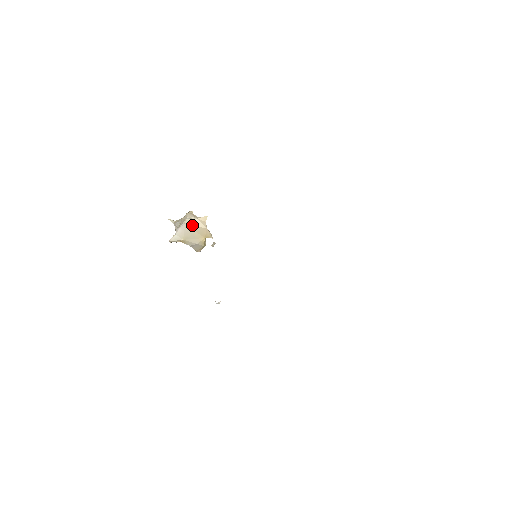
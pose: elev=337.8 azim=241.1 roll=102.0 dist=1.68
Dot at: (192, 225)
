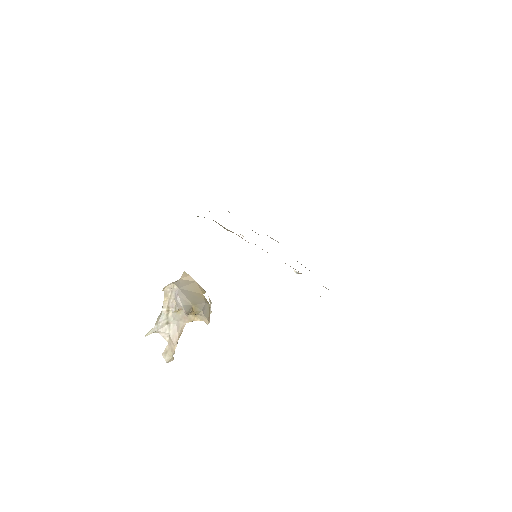
Dot at: (184, 286)
